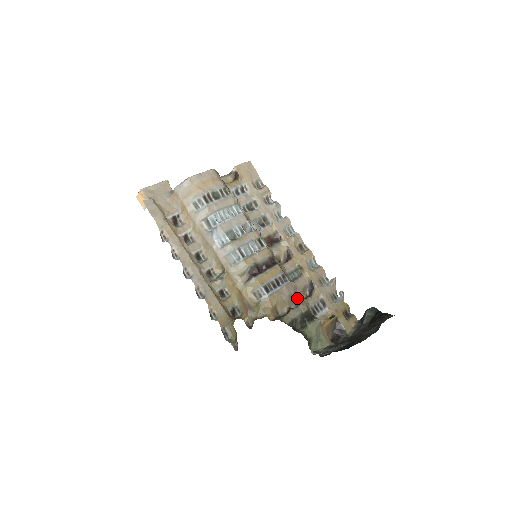
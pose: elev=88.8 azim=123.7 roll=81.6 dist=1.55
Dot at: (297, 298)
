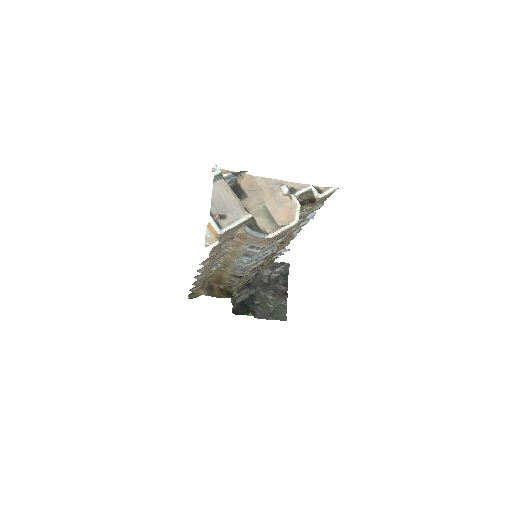
Dot at: occluded
